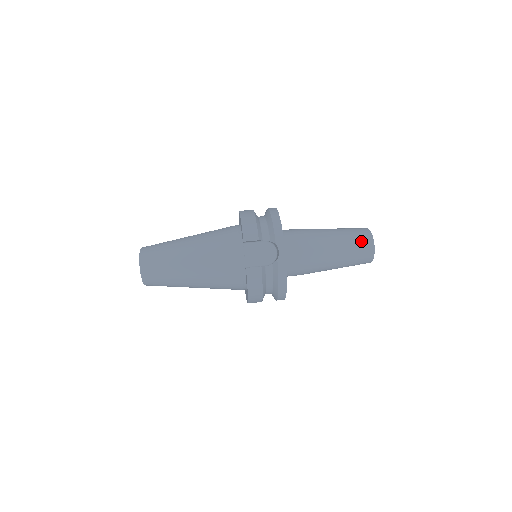
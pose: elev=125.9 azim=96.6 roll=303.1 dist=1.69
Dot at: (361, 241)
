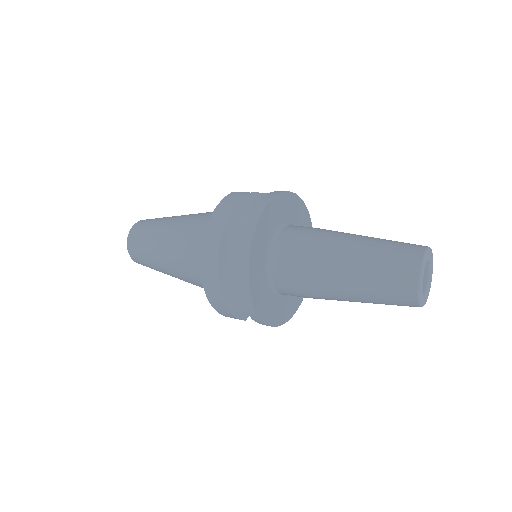
Dot at: (407, 243)
